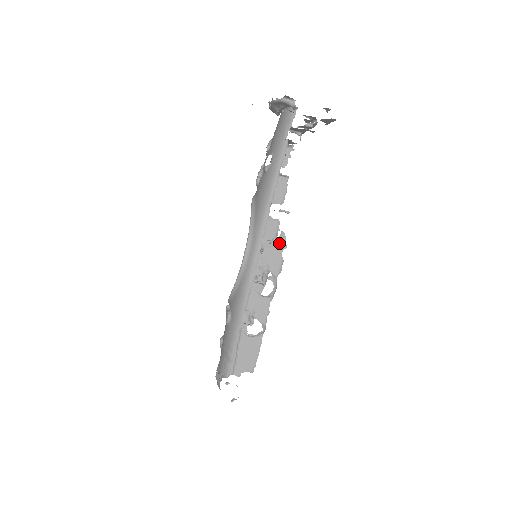
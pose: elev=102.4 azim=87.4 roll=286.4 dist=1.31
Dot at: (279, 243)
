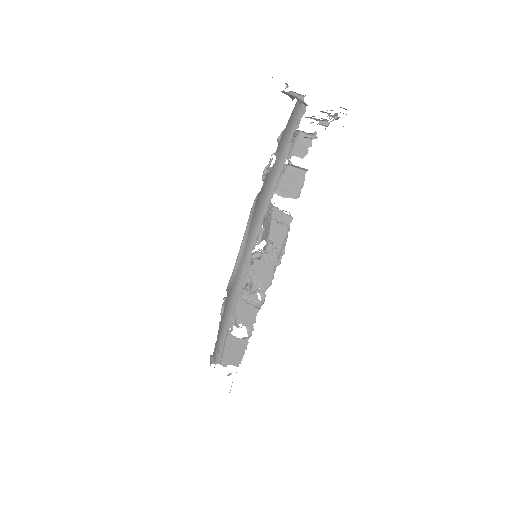
Dot at: (270, 258)
